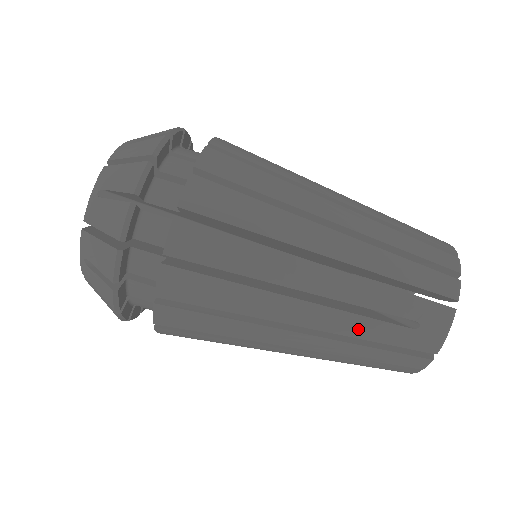
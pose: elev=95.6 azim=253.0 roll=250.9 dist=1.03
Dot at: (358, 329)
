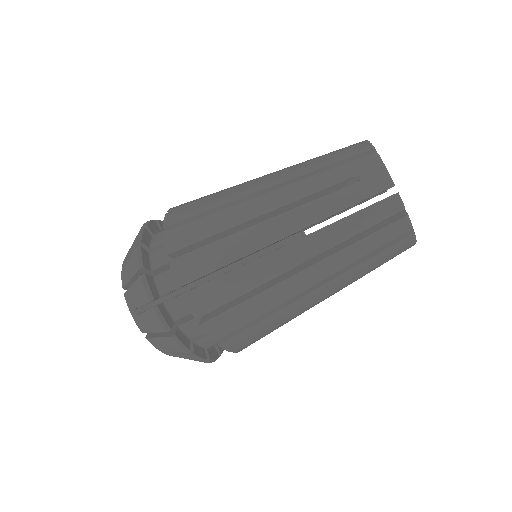
Dot at: occluded
